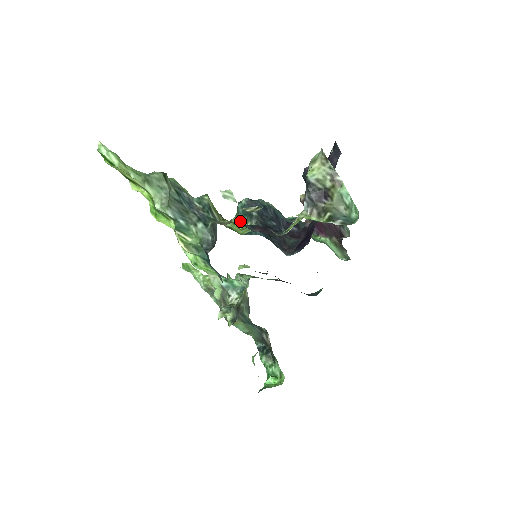
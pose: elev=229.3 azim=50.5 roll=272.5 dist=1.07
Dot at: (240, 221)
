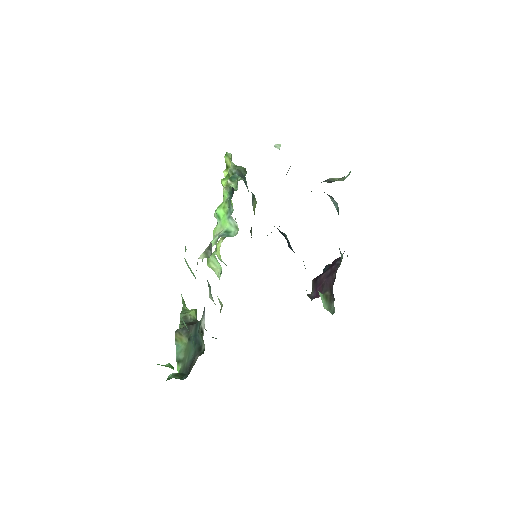
Dot at: occluded
